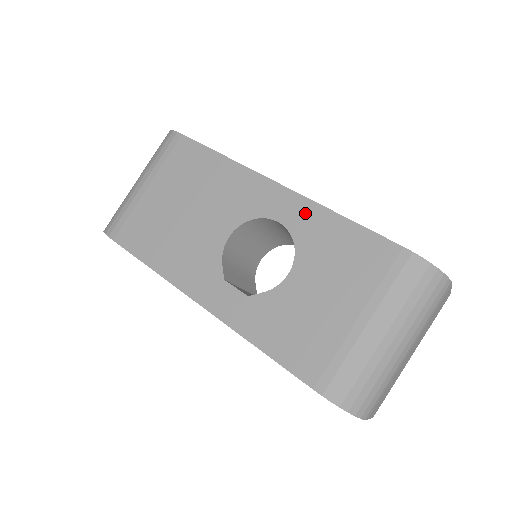
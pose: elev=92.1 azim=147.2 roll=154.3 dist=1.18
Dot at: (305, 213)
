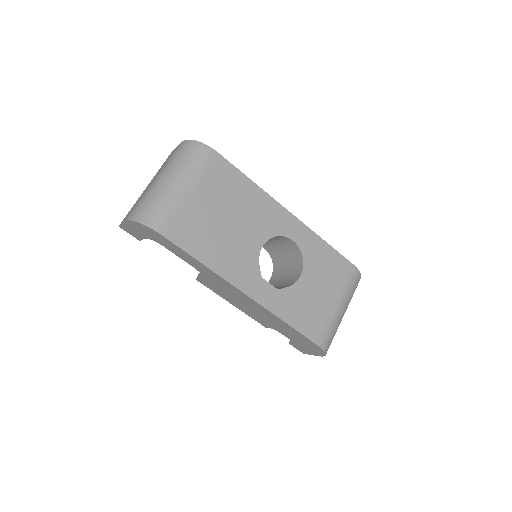
Dot at: (308, 237)
